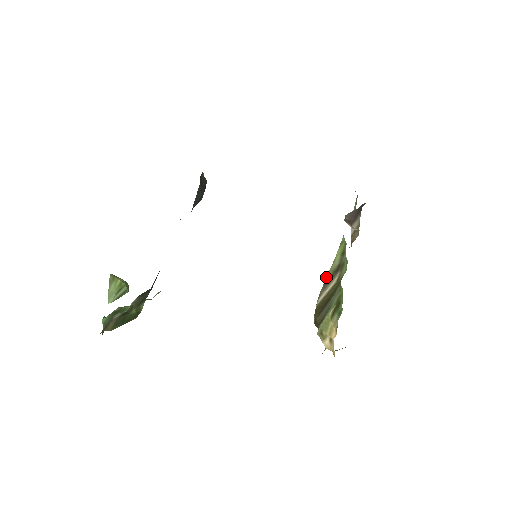
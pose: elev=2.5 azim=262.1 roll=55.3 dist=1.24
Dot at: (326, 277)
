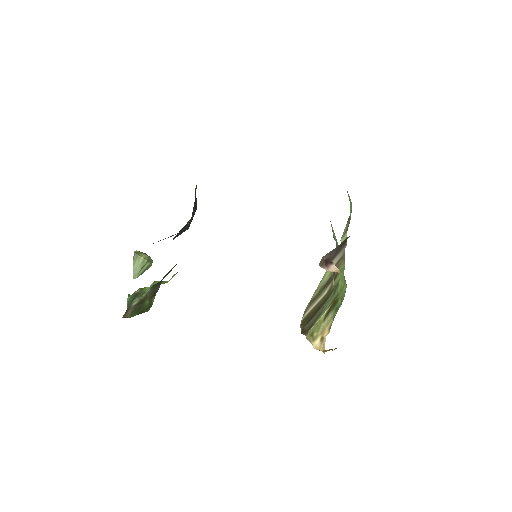
Dot at: (312, 296)
